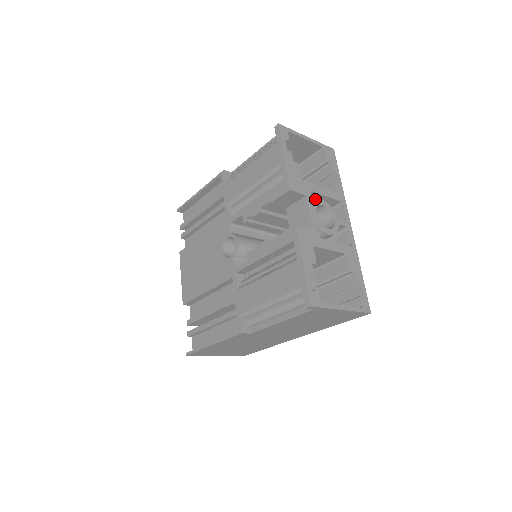
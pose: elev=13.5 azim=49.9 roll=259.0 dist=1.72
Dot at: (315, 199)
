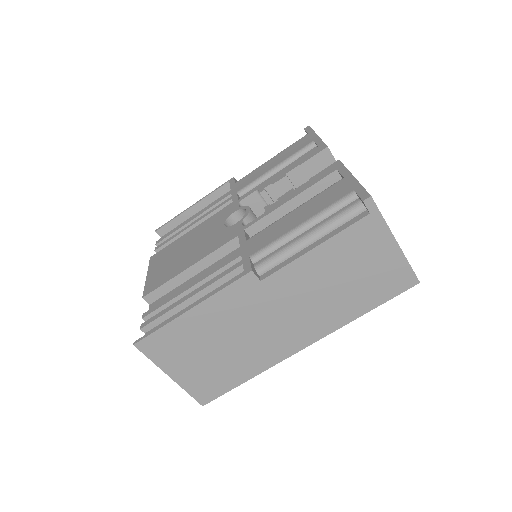
Dot at: occluded
